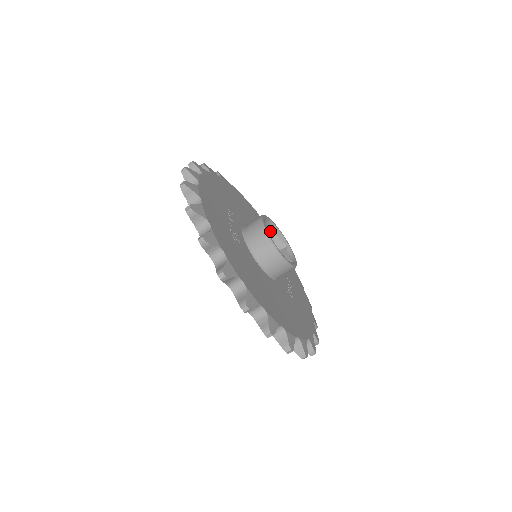
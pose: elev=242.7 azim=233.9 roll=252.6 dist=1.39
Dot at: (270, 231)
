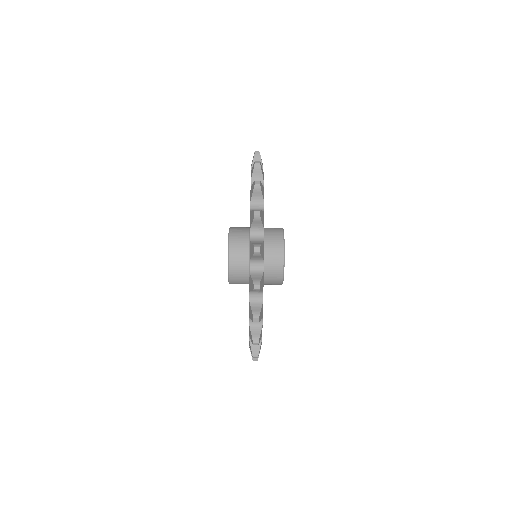
Dot at: occluded
